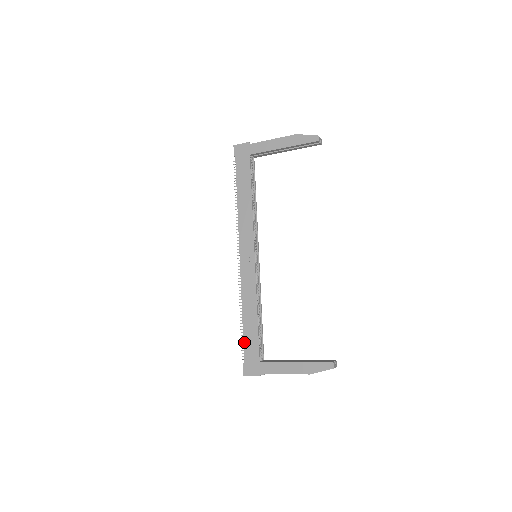
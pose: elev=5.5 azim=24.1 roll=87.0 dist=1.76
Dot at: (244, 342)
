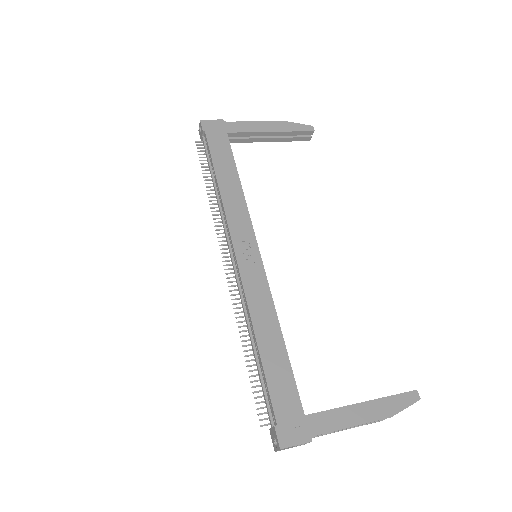
Dot at: (269, 386)
